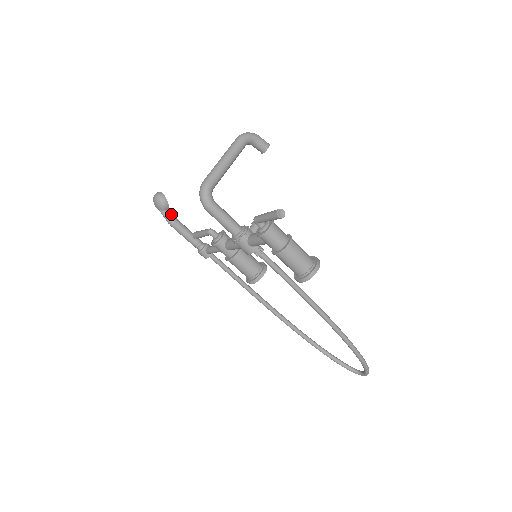
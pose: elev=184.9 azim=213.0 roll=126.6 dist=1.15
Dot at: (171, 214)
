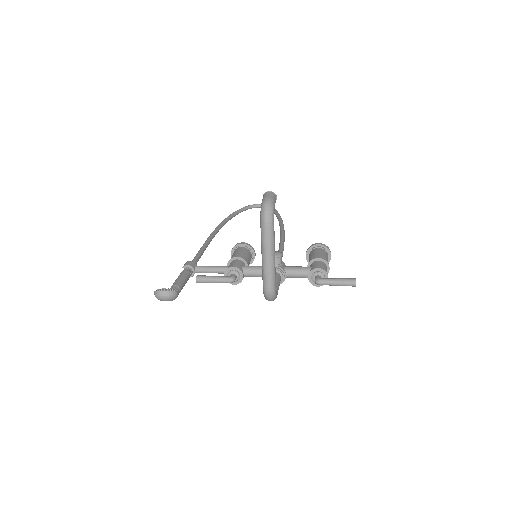
Dot at: occluded
